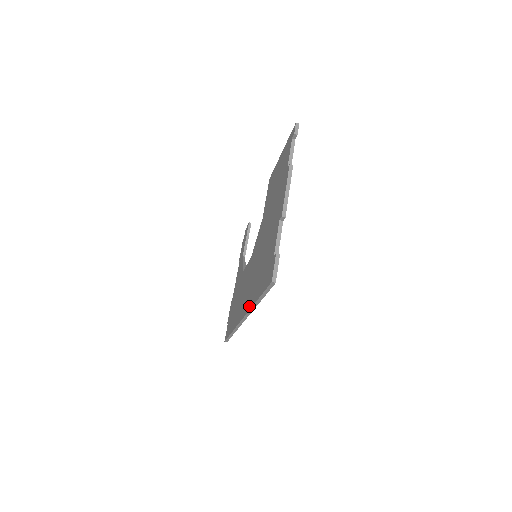
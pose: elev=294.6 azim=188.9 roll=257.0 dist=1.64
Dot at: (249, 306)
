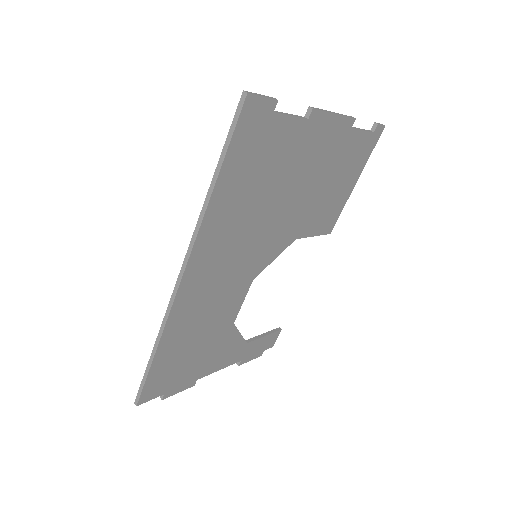
Dot at: occluded
